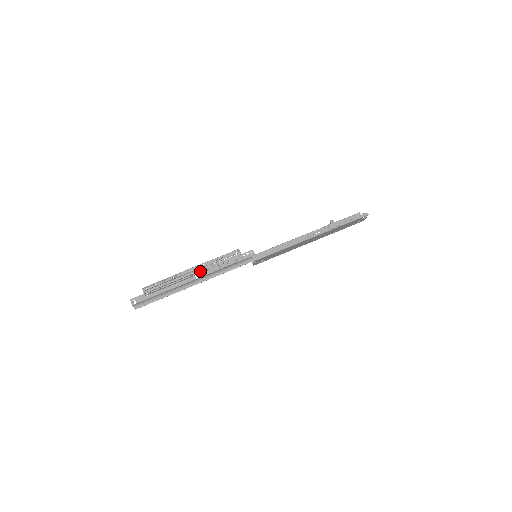
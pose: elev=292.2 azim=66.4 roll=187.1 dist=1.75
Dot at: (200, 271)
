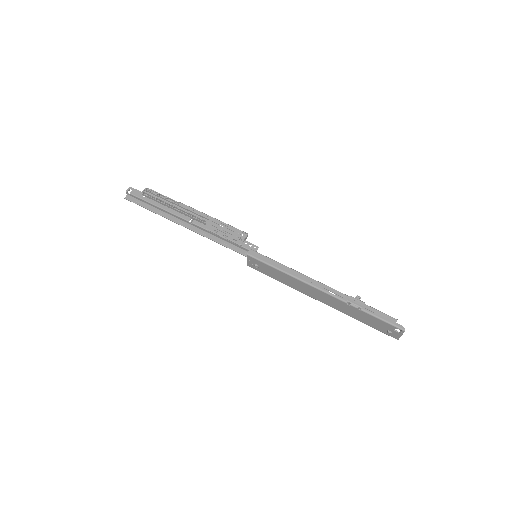
Dot at: (199, 219)
